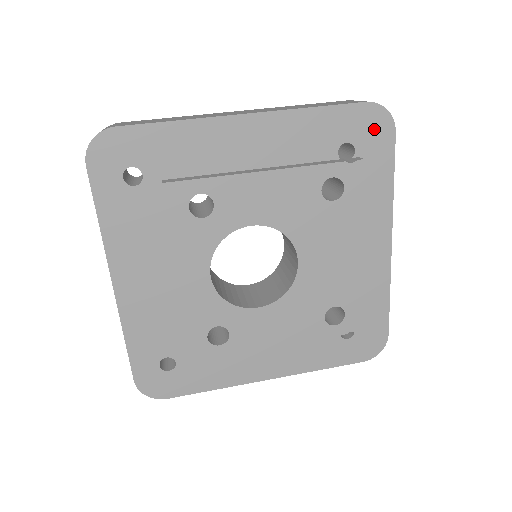
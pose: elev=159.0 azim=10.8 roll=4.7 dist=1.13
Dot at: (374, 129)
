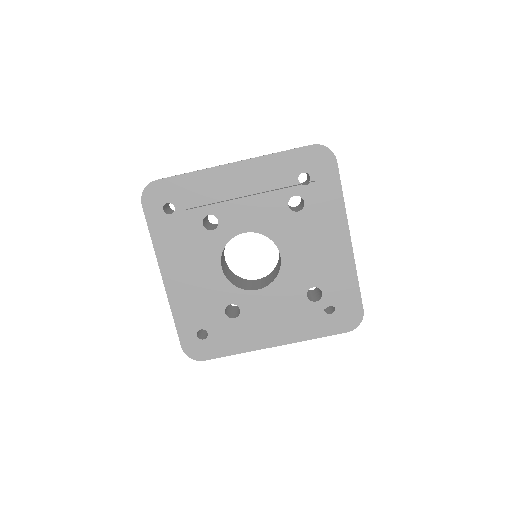
Dot at: (321, 161)
